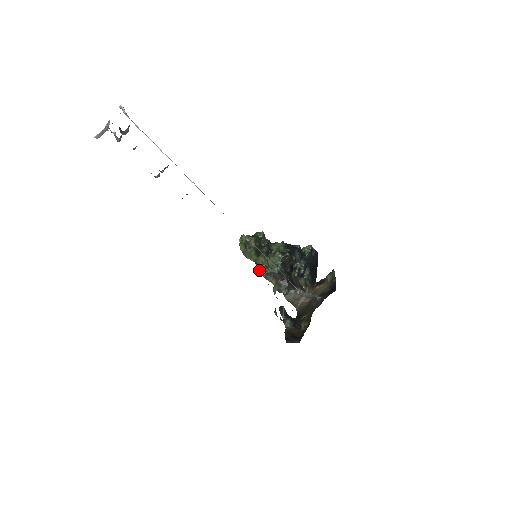
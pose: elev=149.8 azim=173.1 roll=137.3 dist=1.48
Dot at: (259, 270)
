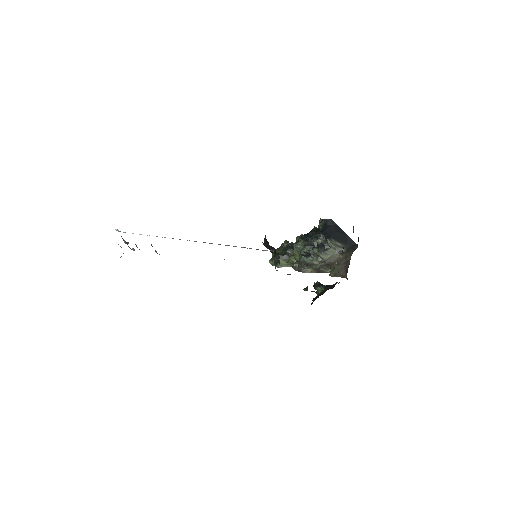
Dot at: occluded
